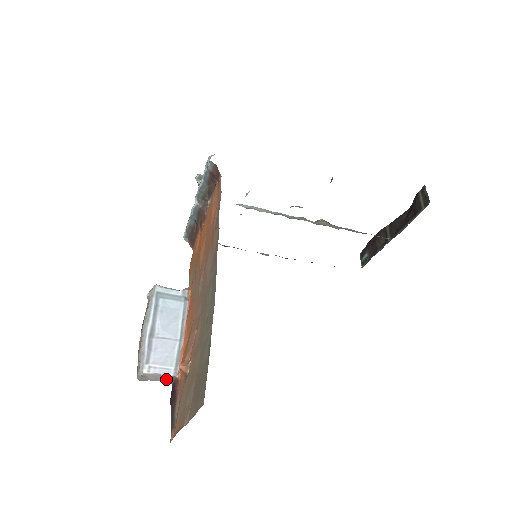
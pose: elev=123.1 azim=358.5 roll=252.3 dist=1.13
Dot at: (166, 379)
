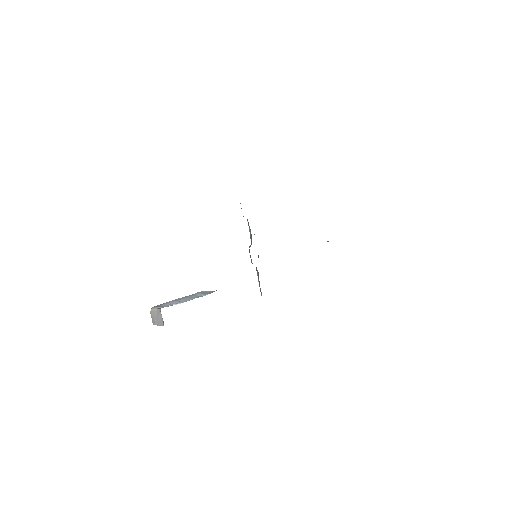
Dot at: (162, 320)
